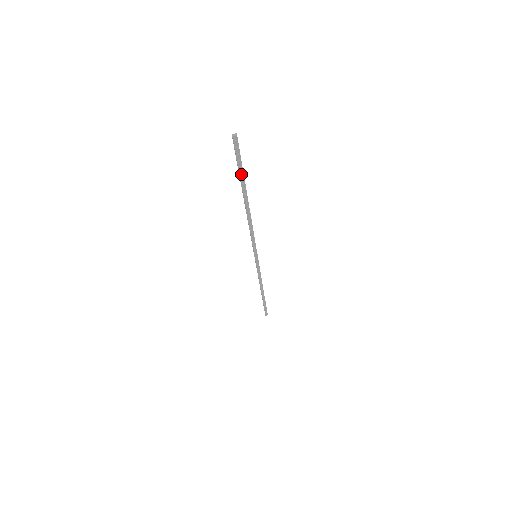
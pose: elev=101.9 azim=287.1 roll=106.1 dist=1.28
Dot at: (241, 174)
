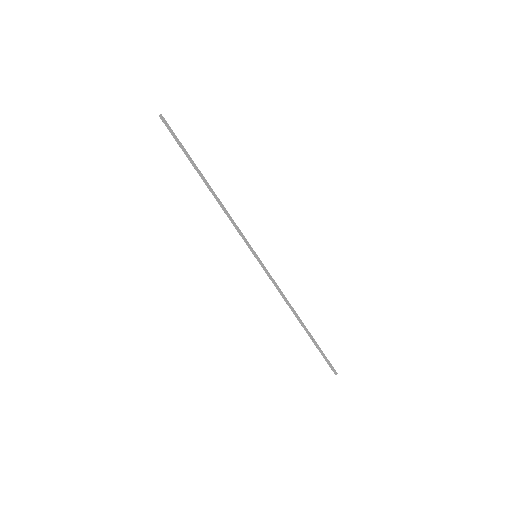
Dot at: (184, 150)
